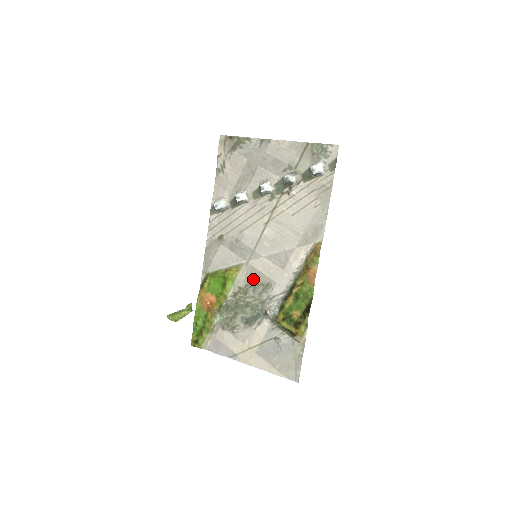
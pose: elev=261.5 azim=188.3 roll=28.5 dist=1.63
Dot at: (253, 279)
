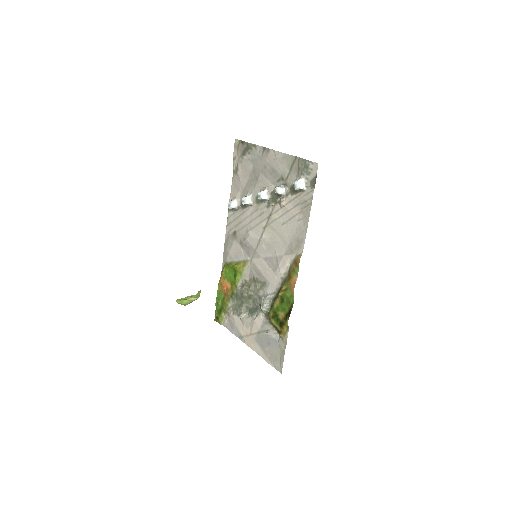
Dot at: (254, 276)
